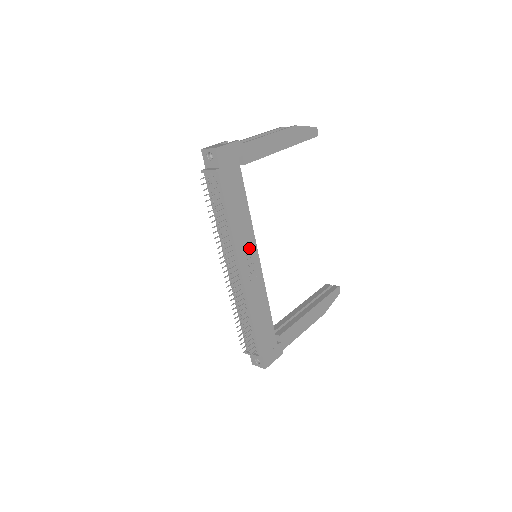
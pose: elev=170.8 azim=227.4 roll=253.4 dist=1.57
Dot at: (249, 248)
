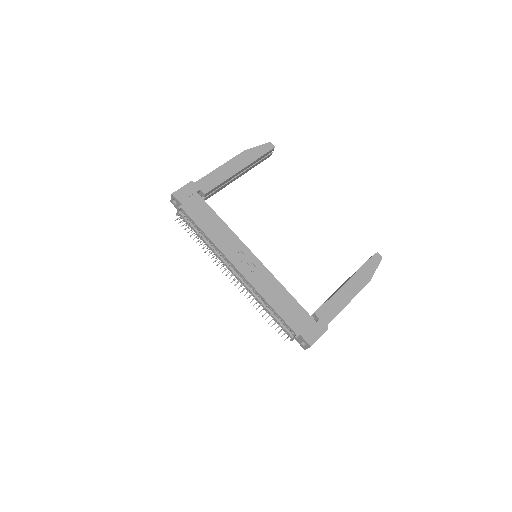
Dot at: (239, 250)
